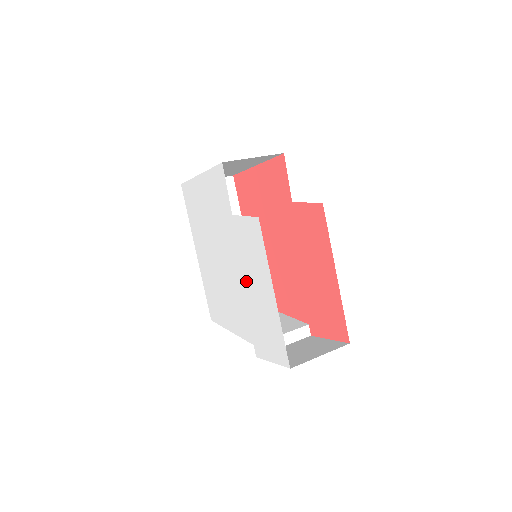
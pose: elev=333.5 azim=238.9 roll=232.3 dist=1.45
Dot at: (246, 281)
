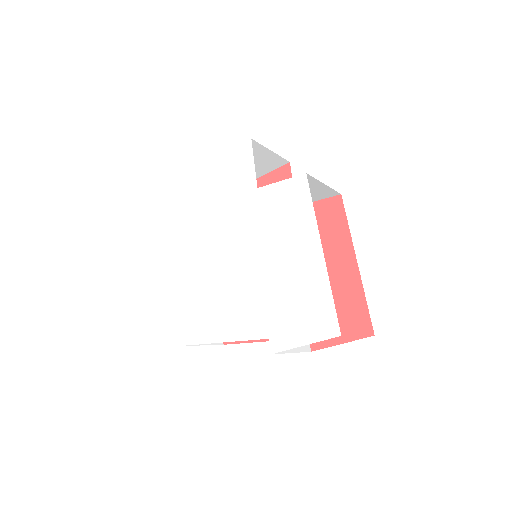
Dot at: (269, 256)
